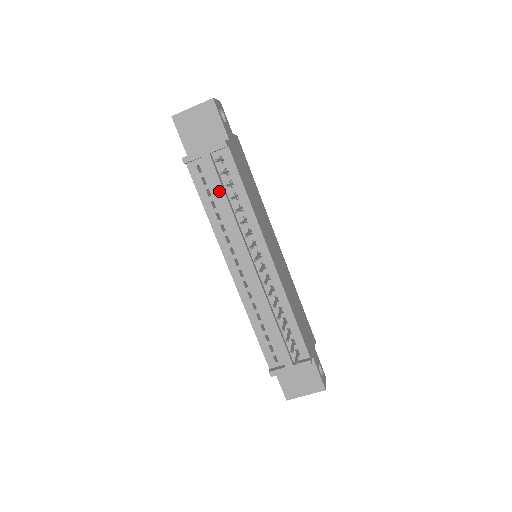
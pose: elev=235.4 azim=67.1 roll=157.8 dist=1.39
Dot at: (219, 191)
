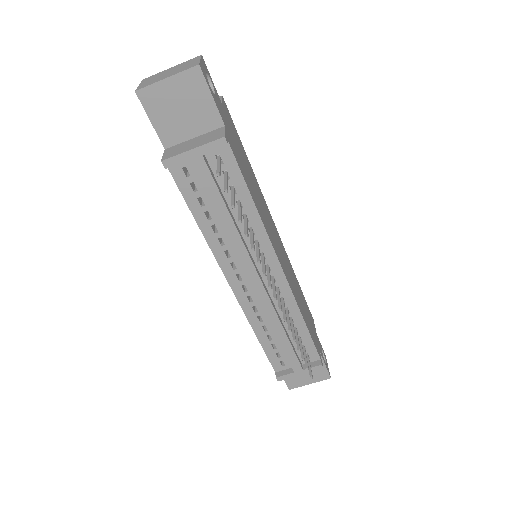
Dot at: (217, 202)
